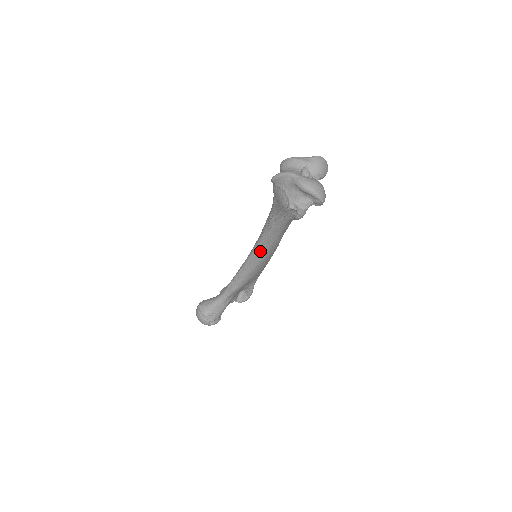
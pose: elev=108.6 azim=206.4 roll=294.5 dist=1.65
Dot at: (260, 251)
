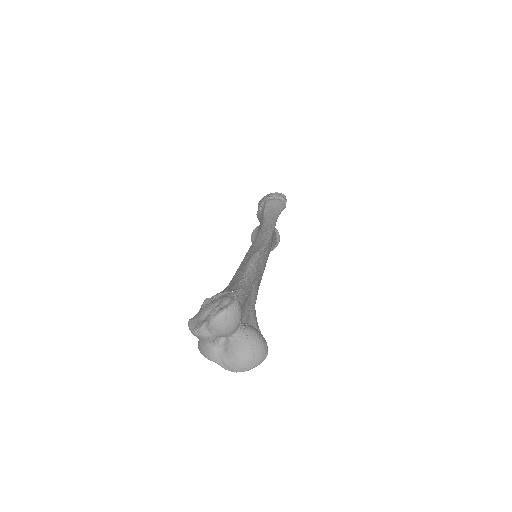
Dot at: occluded
